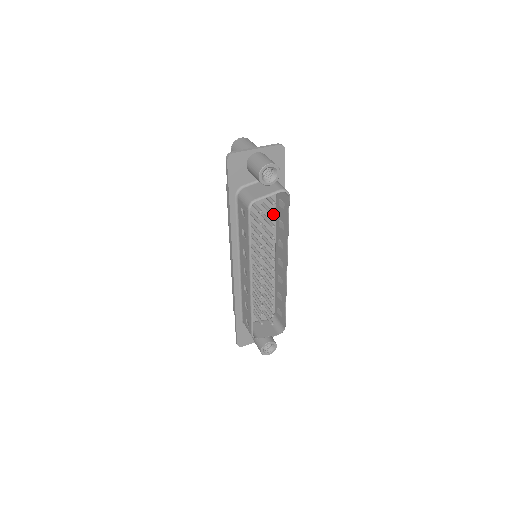
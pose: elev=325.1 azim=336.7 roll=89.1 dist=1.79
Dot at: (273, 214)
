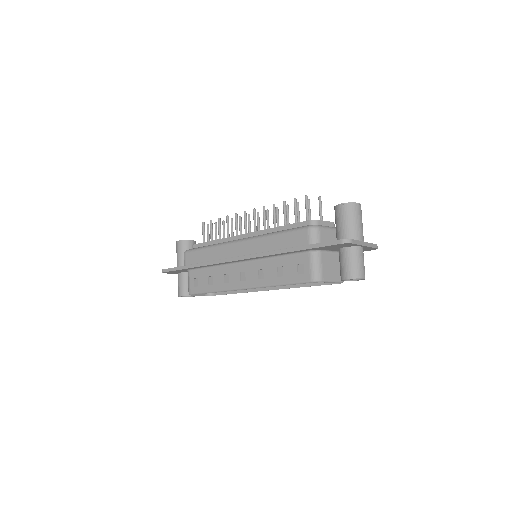
Dot at: occluded
